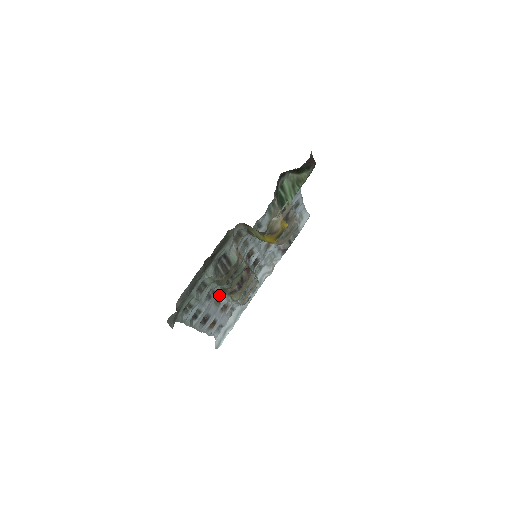
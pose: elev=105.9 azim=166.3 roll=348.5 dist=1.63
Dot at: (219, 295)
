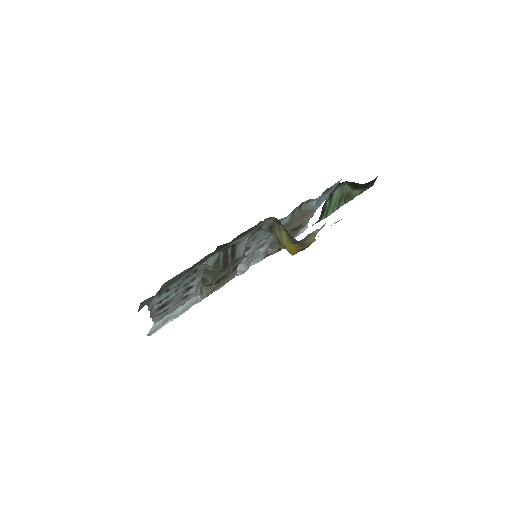
Dot at: (196, 284)
